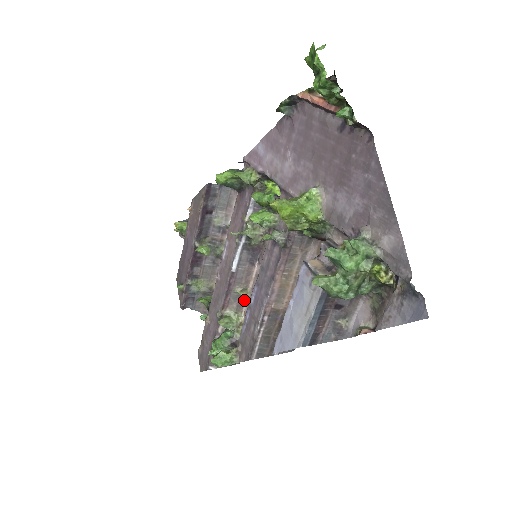
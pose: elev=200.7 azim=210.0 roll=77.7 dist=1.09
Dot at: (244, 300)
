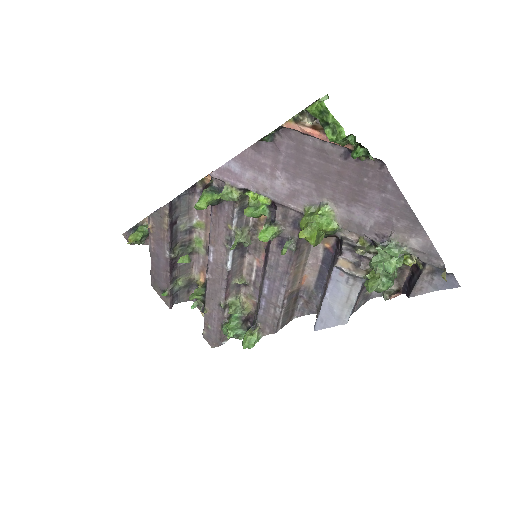
Dot at: (241, 285)
